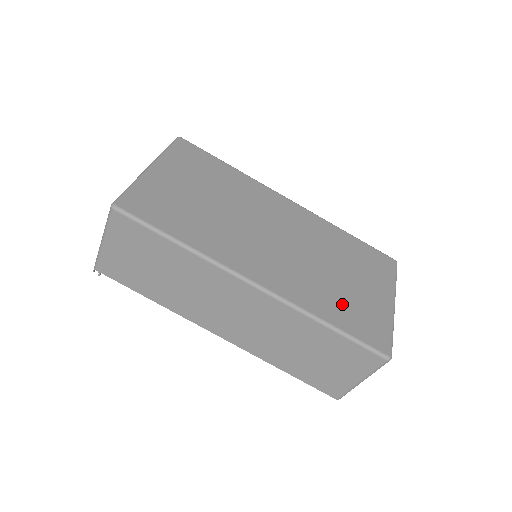
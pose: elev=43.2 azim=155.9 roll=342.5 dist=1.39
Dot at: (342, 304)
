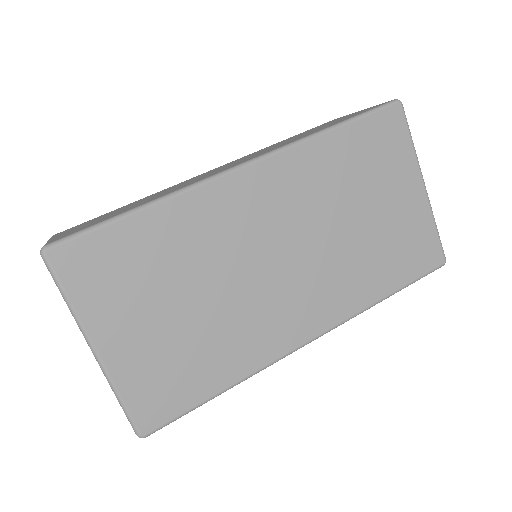
Dot at: (385, 258)
